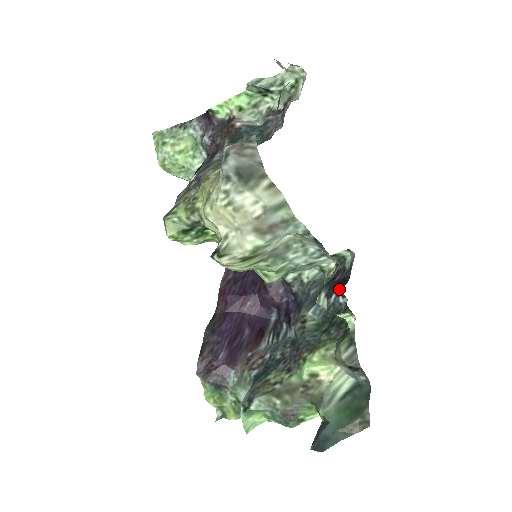
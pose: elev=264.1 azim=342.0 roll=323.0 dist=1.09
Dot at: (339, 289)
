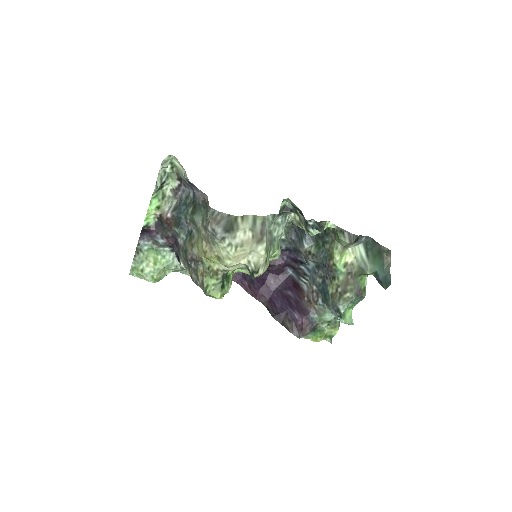
Dot at: occluded
